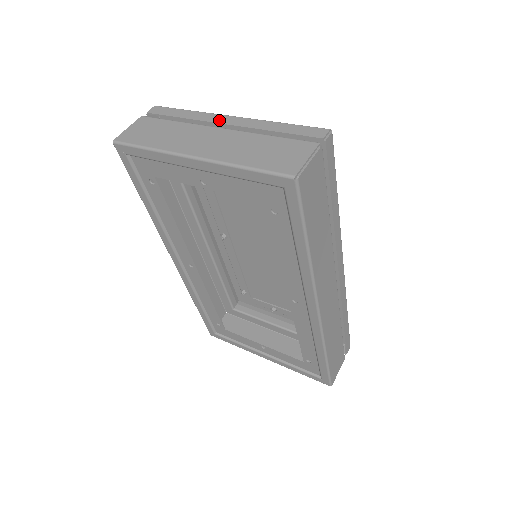
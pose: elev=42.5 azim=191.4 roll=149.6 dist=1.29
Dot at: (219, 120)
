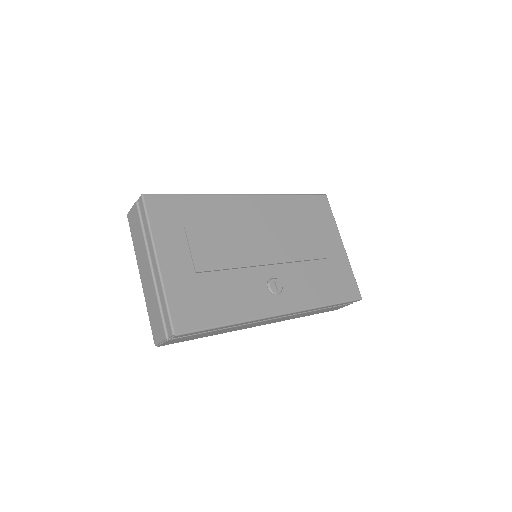
Dot at: (152, 258)
